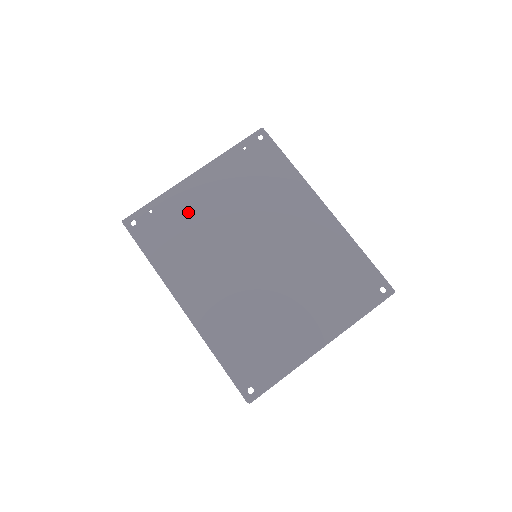
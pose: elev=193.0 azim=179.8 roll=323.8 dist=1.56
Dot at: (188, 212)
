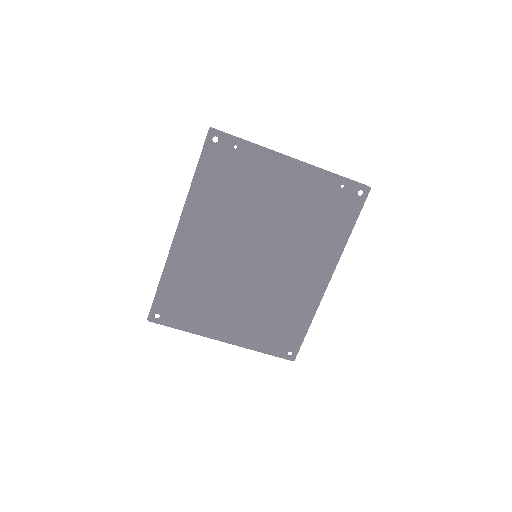
Dot at: (256, 179)
